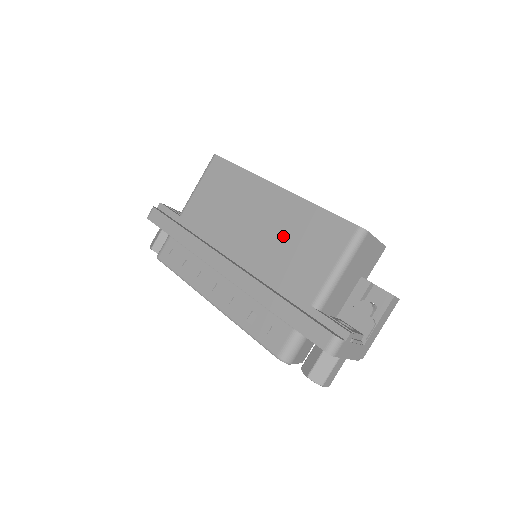
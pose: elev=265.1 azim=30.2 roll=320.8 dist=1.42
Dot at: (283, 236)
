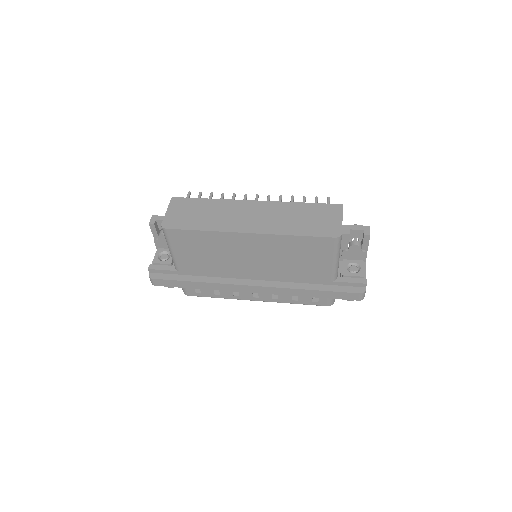
Dot at: (281, 258)
